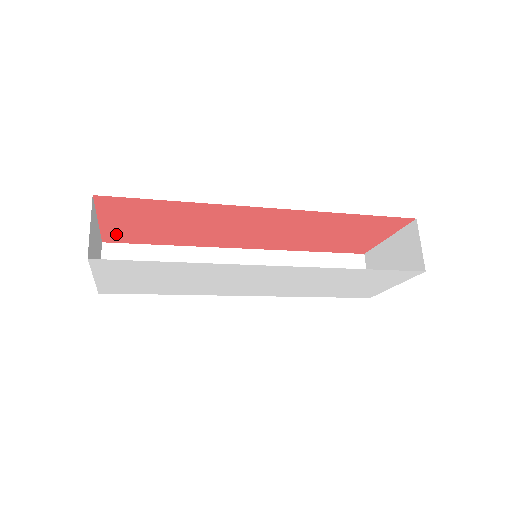
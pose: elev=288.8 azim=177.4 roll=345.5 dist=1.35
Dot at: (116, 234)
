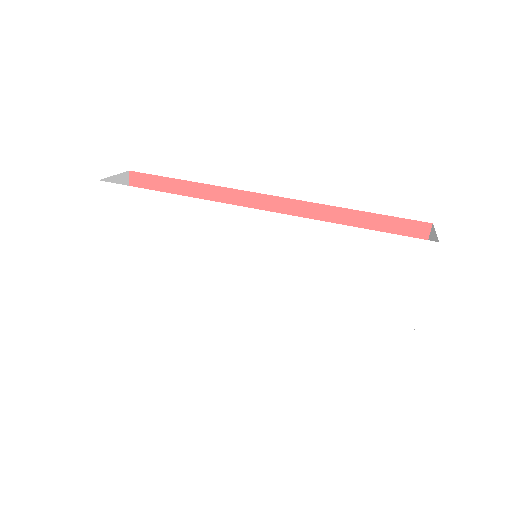
Dot at: occluded
